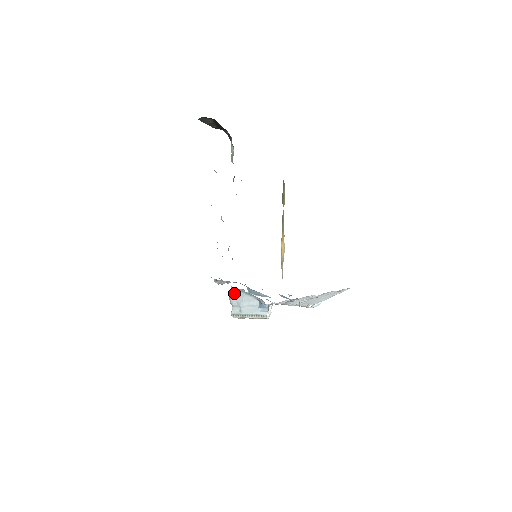
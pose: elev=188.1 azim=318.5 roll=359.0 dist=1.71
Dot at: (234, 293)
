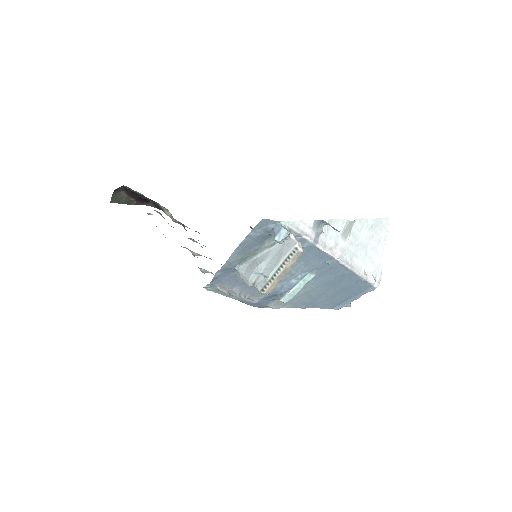
Dot at: (244, 270)
